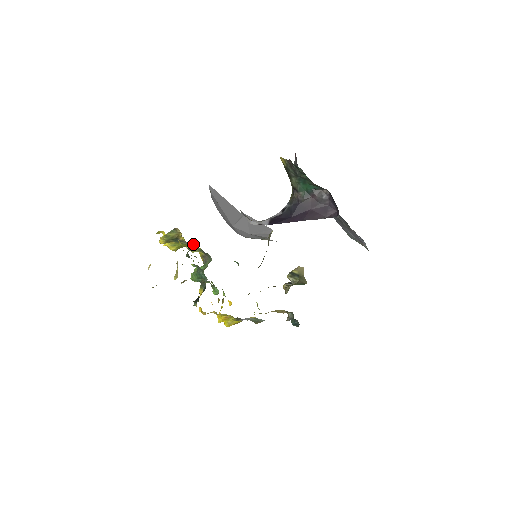
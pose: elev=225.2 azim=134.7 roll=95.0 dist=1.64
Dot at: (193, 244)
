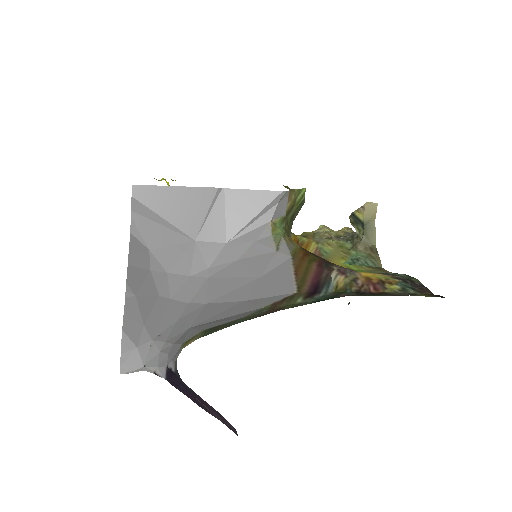
Dot at: occluded
